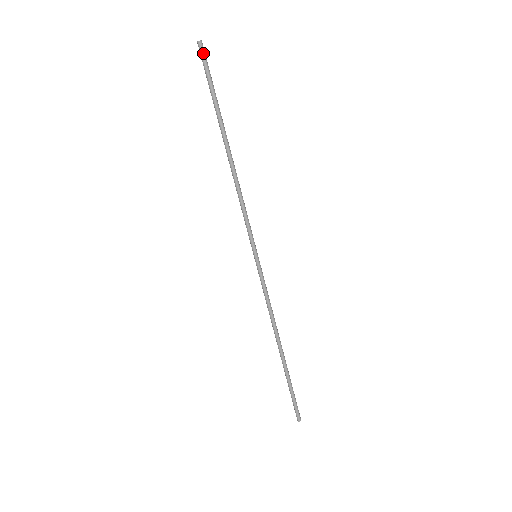
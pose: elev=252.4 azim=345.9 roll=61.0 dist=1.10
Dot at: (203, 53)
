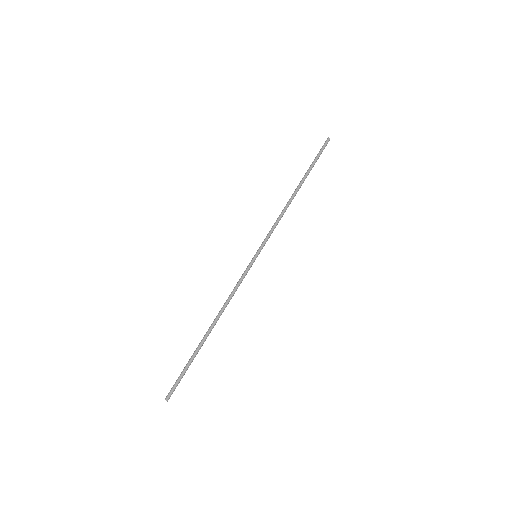
Dot at: (326, 143)
